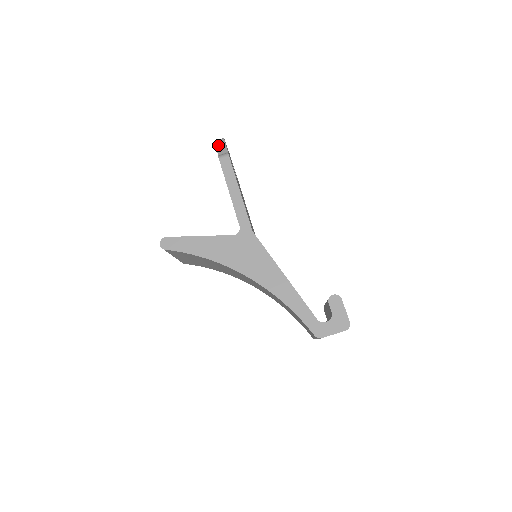
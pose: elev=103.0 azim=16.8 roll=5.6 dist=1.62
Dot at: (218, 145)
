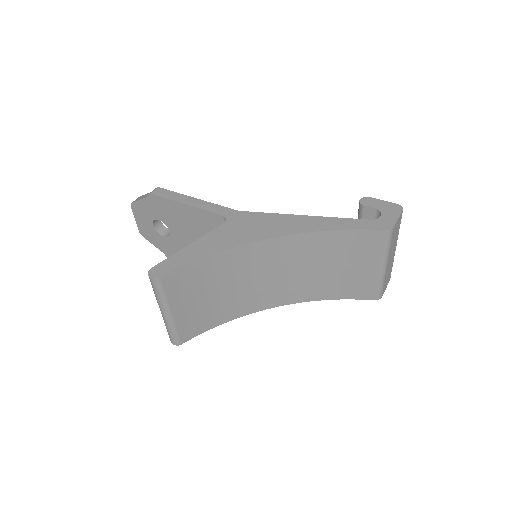
Dot at: (138, 199)
